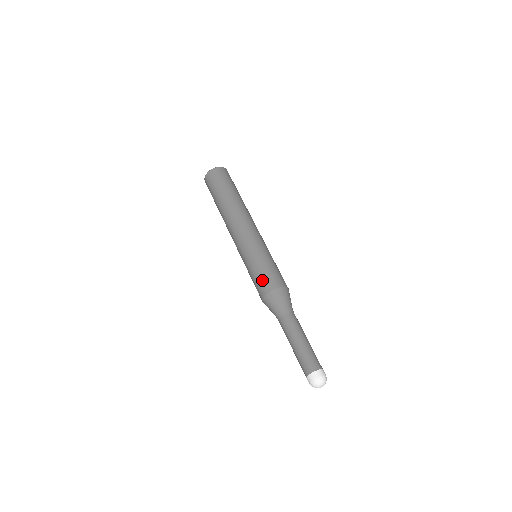
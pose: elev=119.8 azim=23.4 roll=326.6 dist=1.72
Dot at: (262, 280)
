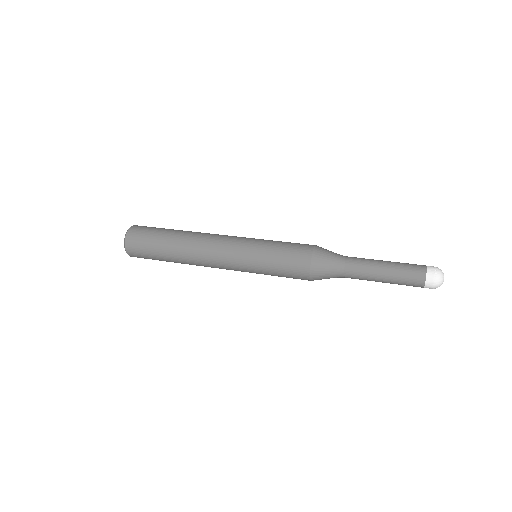
Dot at: (293, 252)
